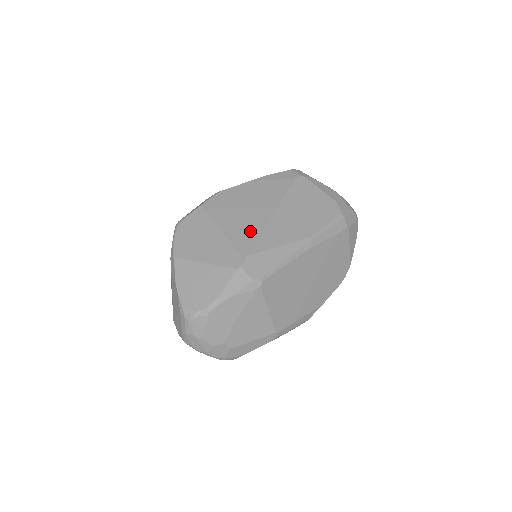
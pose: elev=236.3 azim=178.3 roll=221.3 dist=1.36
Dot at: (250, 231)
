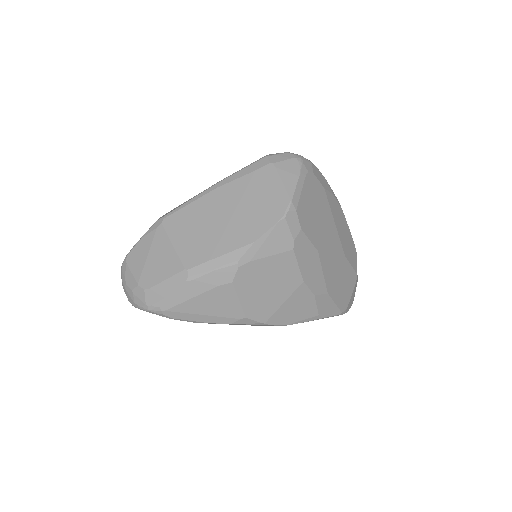
Dot at: occluded
